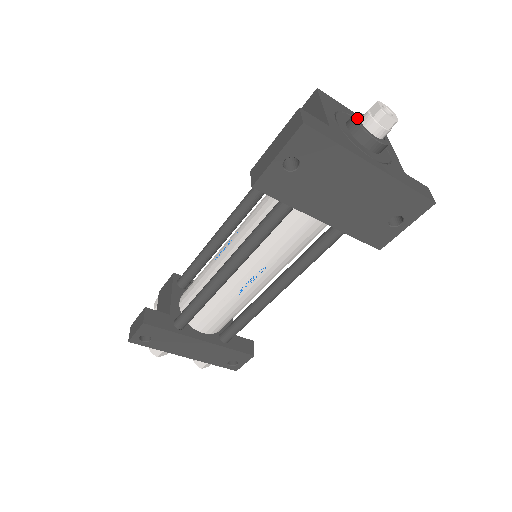
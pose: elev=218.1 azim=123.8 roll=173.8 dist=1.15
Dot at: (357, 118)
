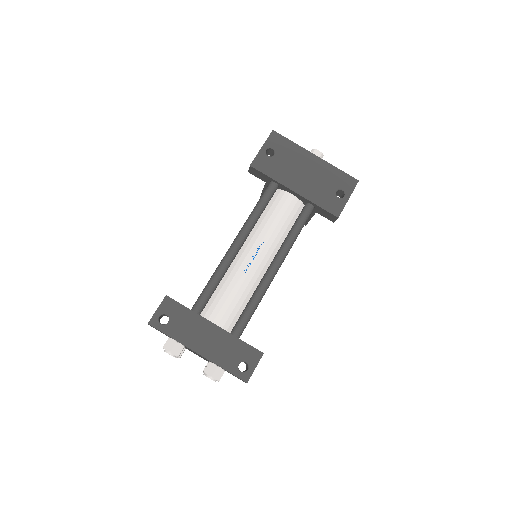
Dot at: occluded
